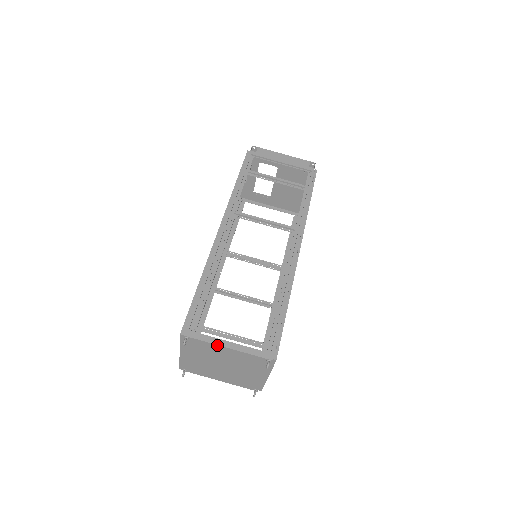
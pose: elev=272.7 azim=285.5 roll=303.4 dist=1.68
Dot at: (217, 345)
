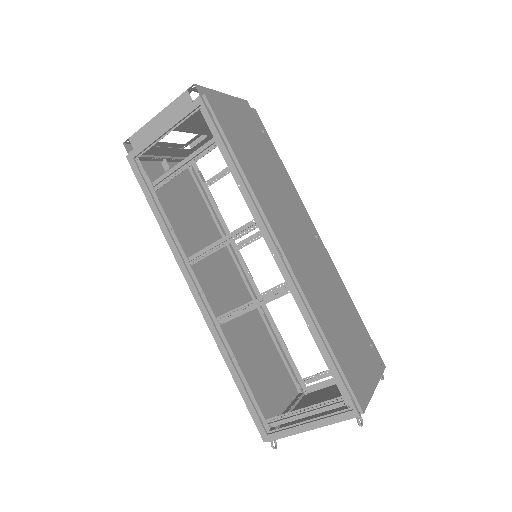
Dot at: occluded
